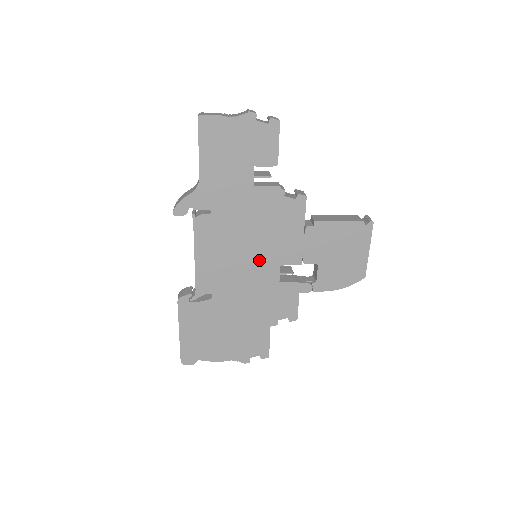
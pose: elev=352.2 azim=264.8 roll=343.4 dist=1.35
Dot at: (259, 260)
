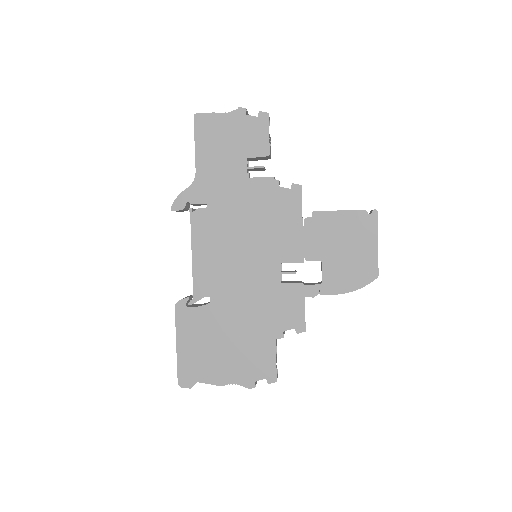
Dot at: (258, 257)
